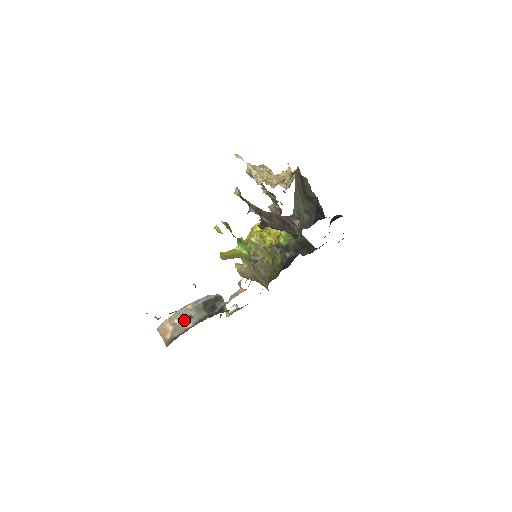
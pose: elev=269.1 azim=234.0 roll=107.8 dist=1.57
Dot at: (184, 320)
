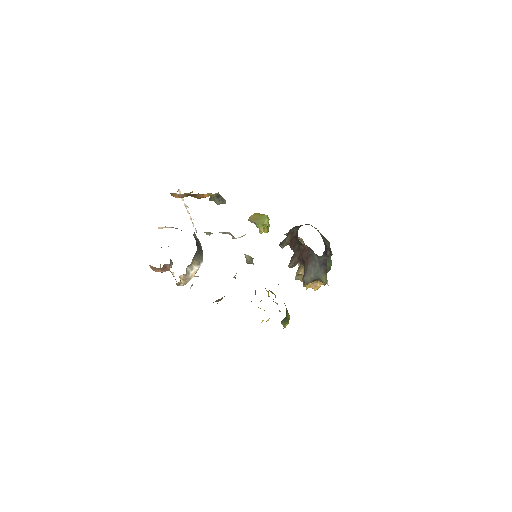
Dot at: occluded
